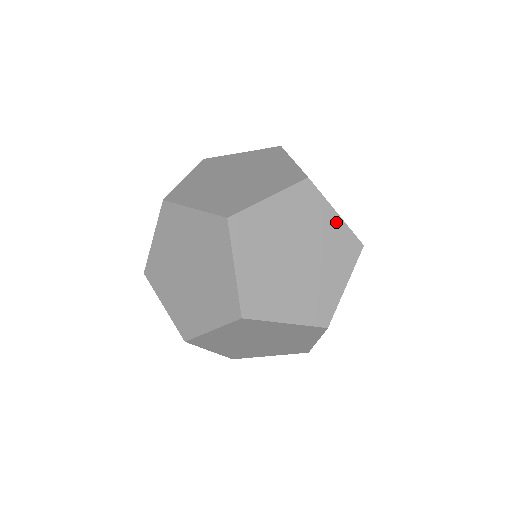
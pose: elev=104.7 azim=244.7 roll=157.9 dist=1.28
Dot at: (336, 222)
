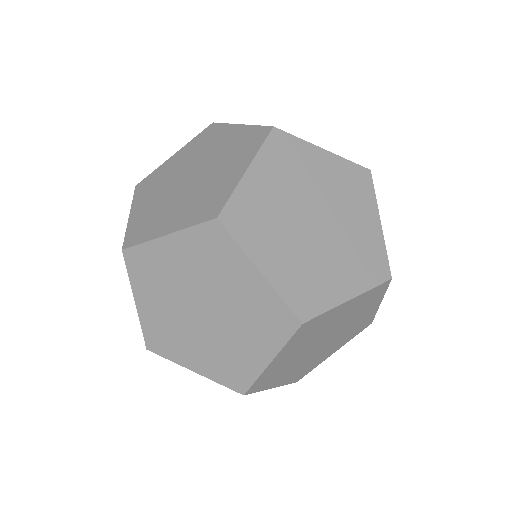
Dot at: (375, 230)
